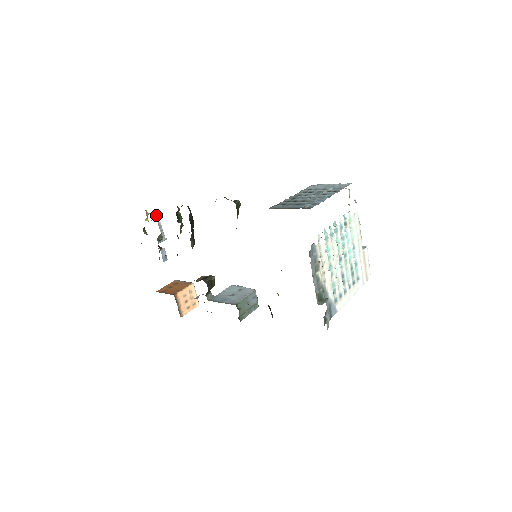
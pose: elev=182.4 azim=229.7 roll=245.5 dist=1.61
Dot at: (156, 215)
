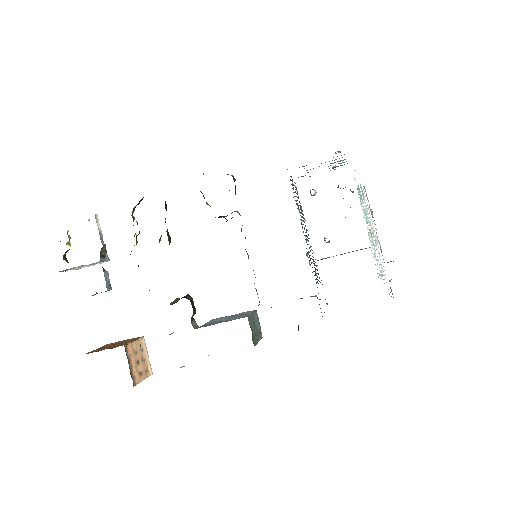
Dot at: (96, 220)
